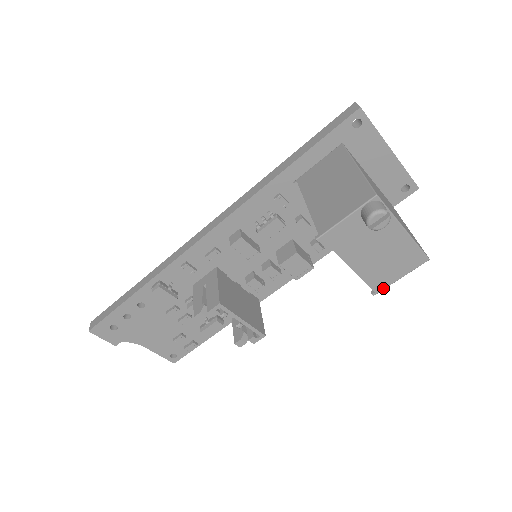
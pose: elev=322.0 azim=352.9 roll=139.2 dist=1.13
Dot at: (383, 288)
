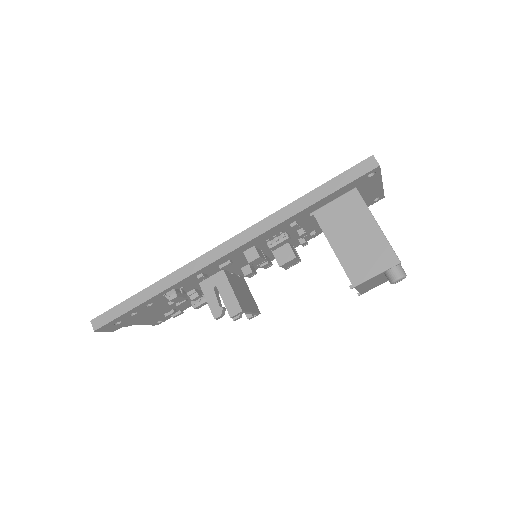
Dot at: (367, 291)
